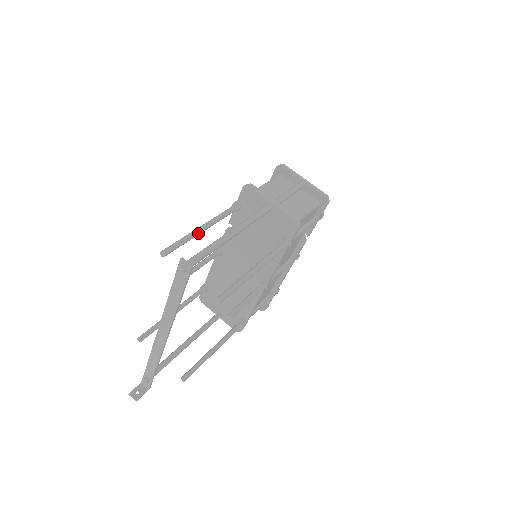
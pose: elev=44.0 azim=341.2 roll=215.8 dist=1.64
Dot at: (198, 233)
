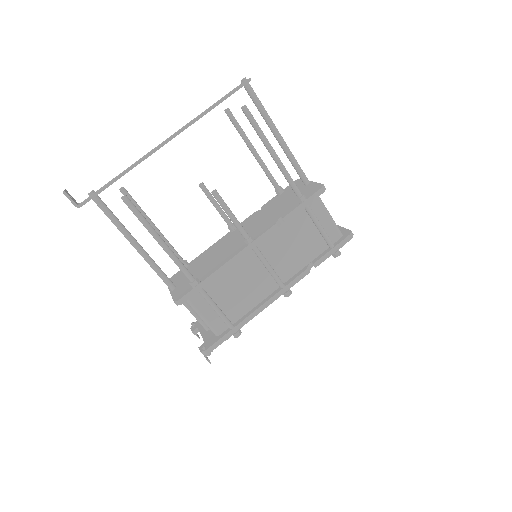
Dot at: (251, 144)
